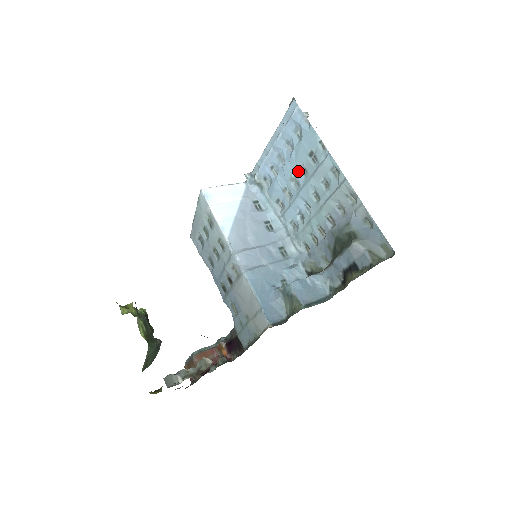
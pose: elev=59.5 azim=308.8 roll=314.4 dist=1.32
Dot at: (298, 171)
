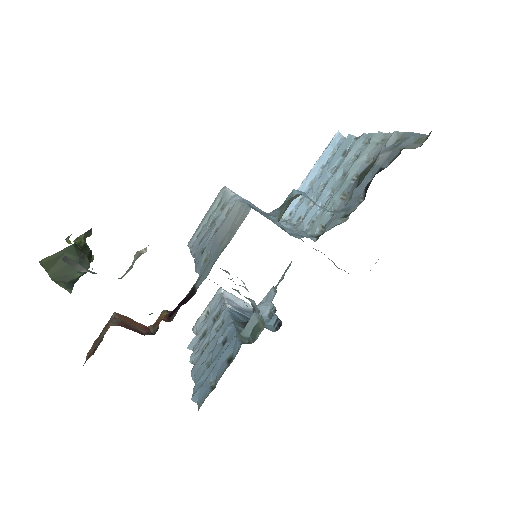
Dot at: (328, 175)
